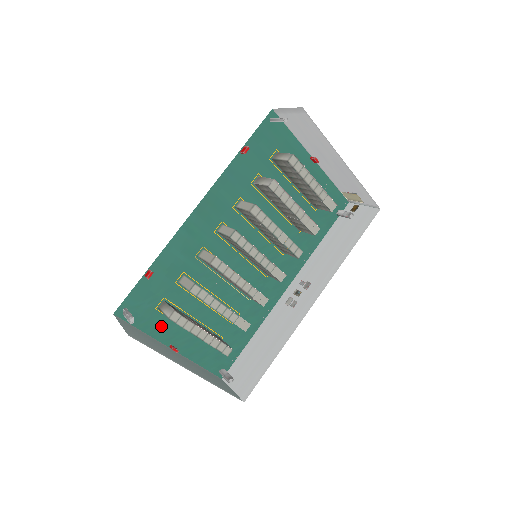
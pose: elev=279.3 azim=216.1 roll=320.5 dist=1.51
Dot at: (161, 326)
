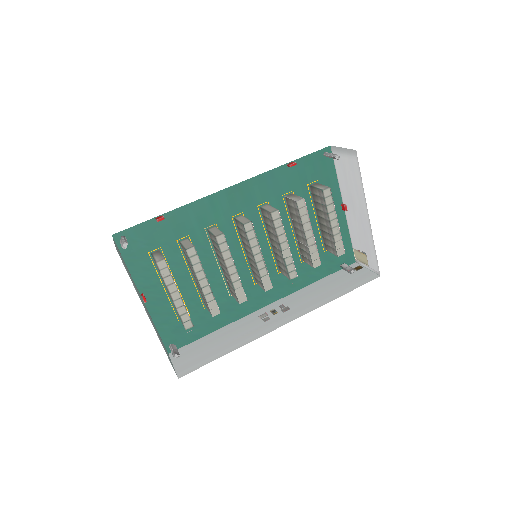
Dot at: (144, 271)
